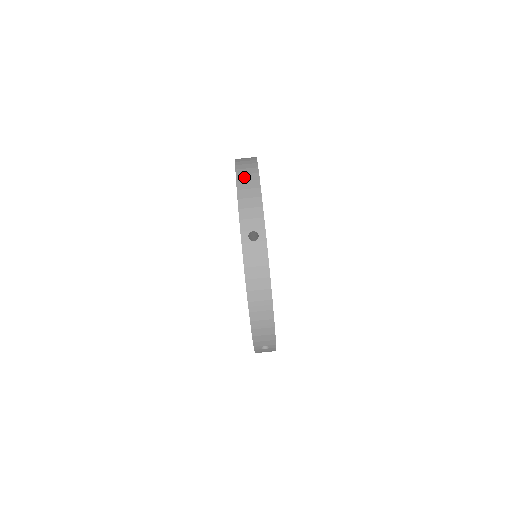
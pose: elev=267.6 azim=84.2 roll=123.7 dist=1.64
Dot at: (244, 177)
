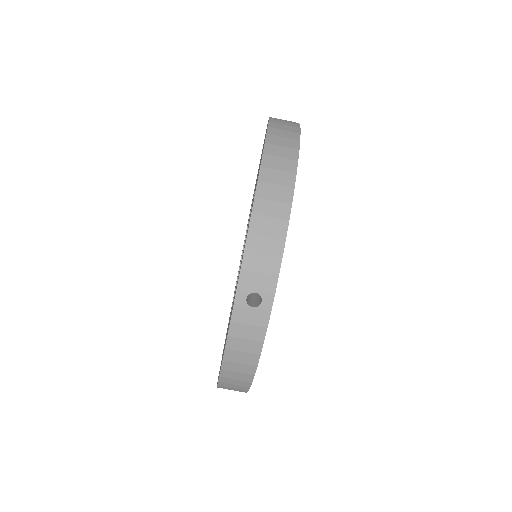
Dot at: (269, 190)
